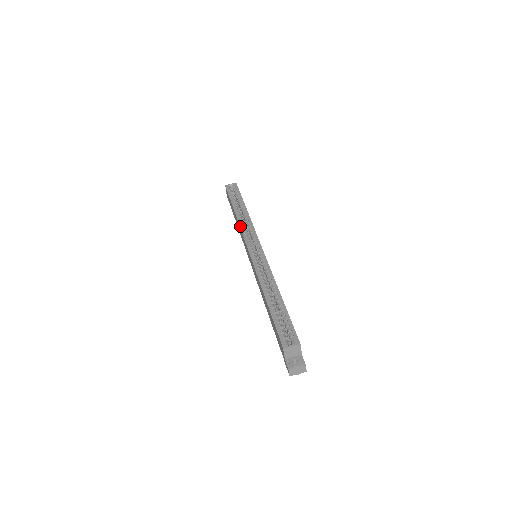
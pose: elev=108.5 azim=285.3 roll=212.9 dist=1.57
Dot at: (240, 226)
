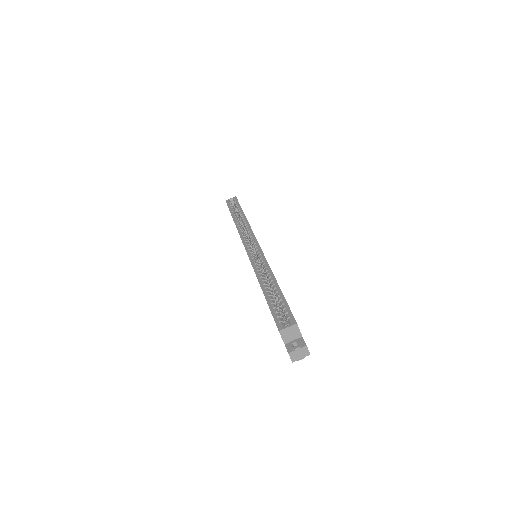
Dot at: (238, 231)
